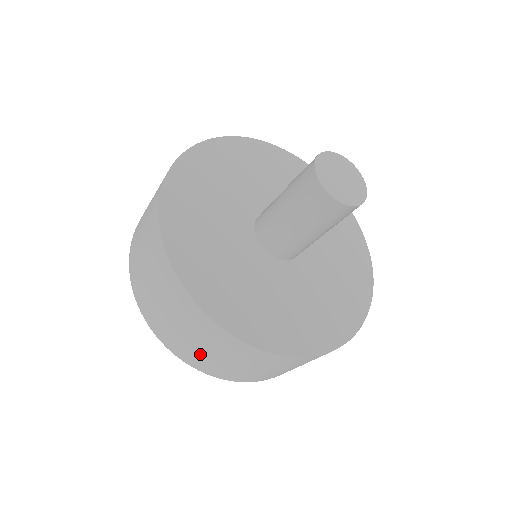
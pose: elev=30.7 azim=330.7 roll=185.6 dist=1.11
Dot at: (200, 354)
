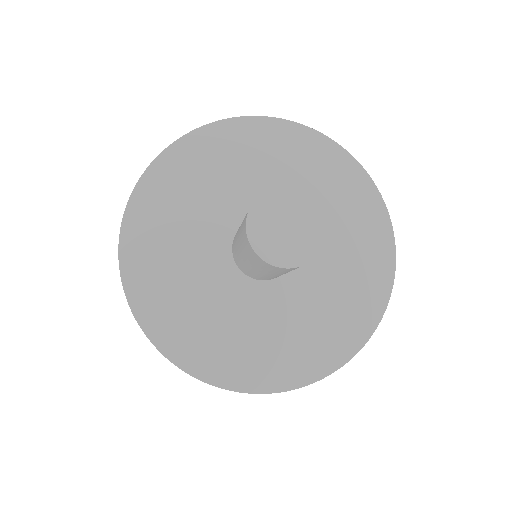
Dot at: occluded
